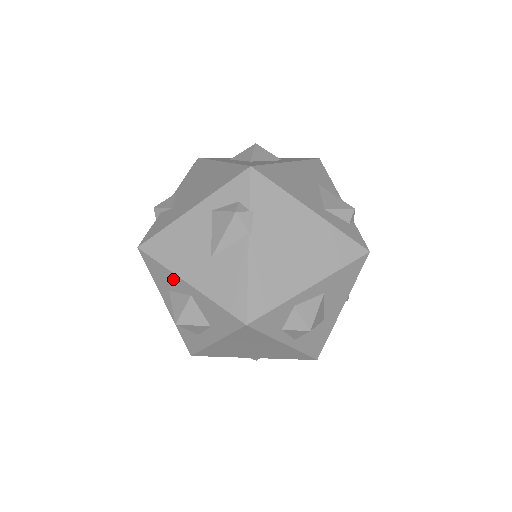
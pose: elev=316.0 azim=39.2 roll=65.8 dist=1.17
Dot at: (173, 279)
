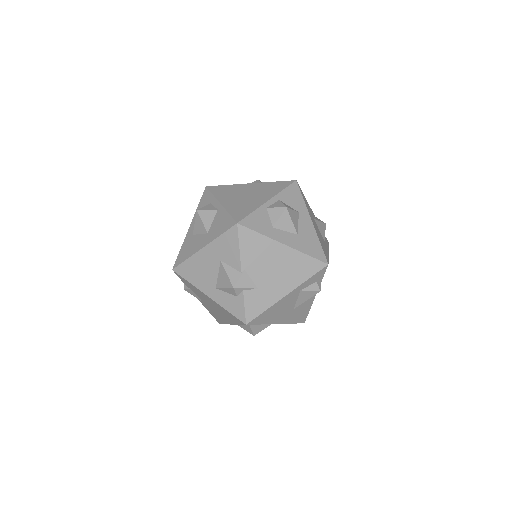
Dot at: occluded
